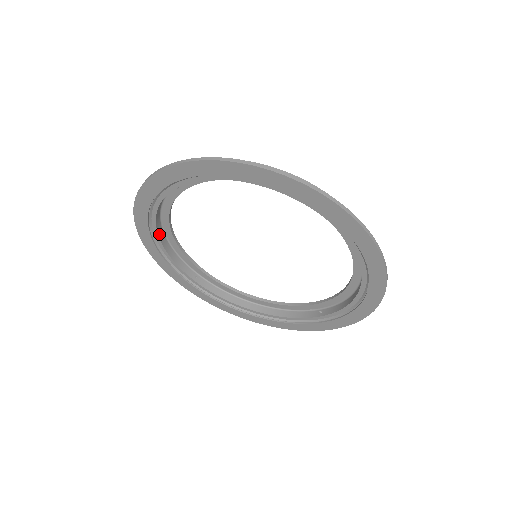
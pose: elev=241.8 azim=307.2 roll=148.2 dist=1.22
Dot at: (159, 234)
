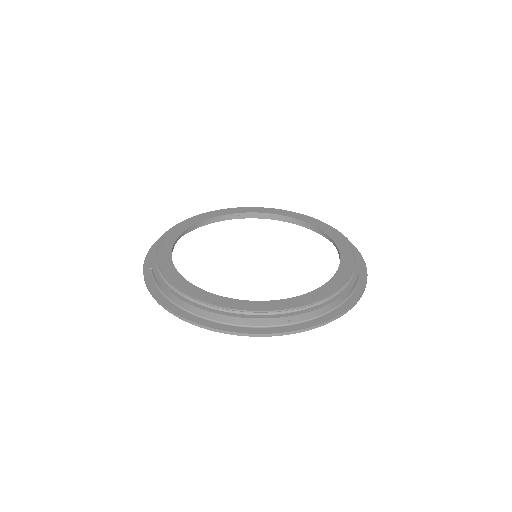
Dot at: occluded
